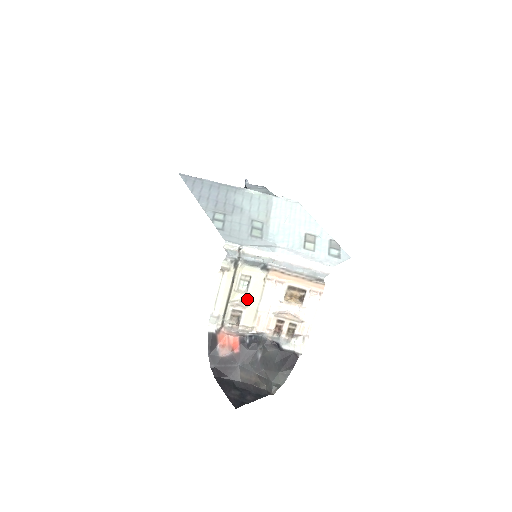
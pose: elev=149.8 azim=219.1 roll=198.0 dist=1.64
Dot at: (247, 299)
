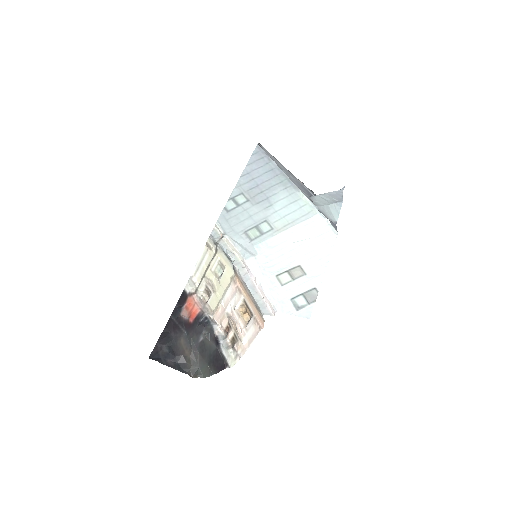
Dot at: (217, 285)
